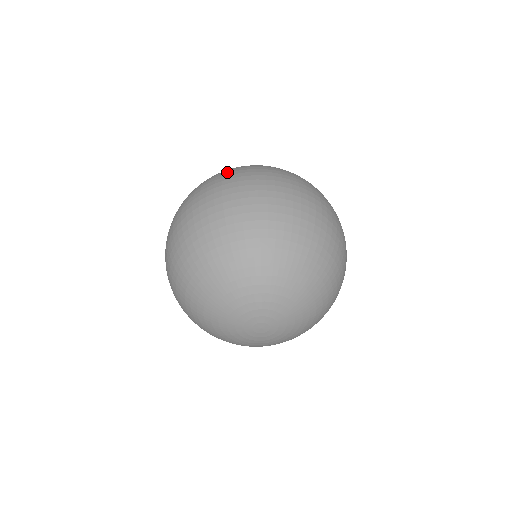
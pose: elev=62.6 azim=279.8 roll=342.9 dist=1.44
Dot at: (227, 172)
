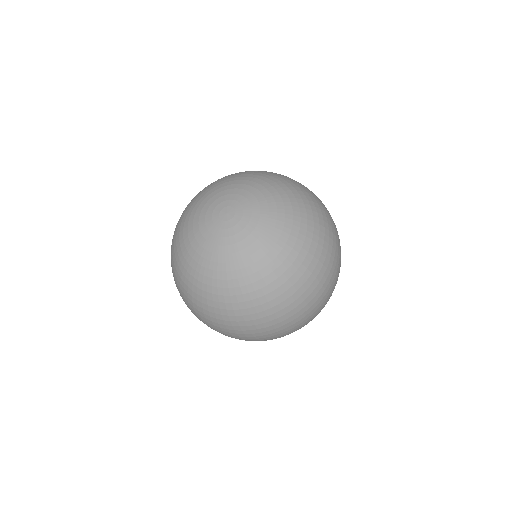
Dot at: occluded
